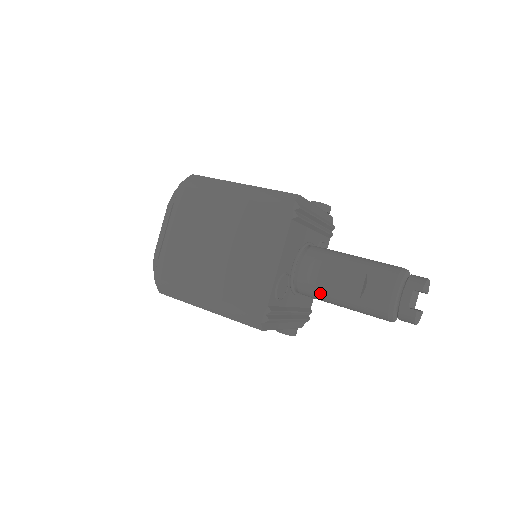
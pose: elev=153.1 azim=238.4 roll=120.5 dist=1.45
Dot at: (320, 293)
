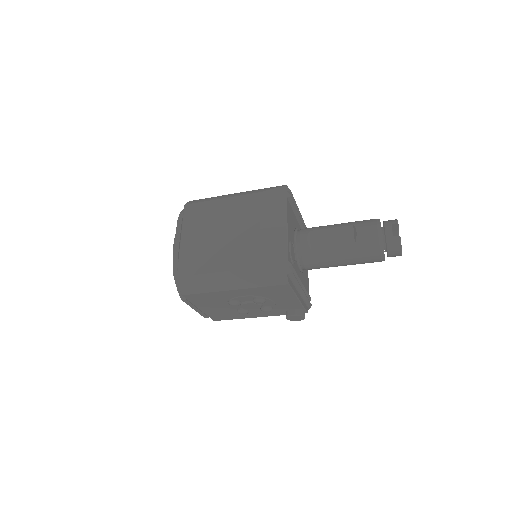
Dot at: (322, 254)
